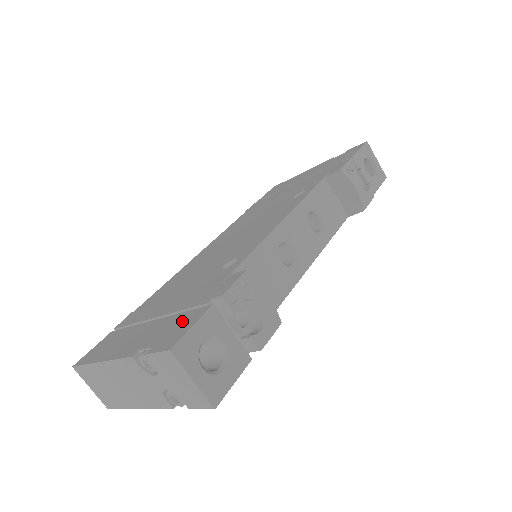
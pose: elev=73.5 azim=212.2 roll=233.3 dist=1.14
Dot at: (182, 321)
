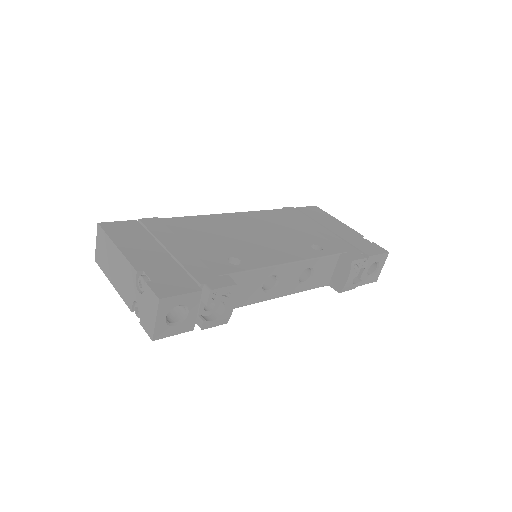
Dot at: (179, 280)
